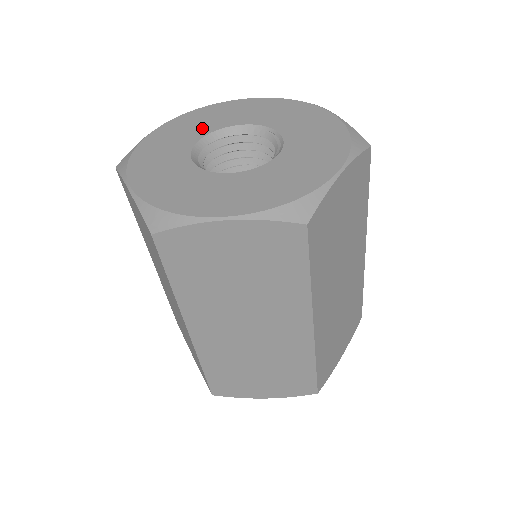
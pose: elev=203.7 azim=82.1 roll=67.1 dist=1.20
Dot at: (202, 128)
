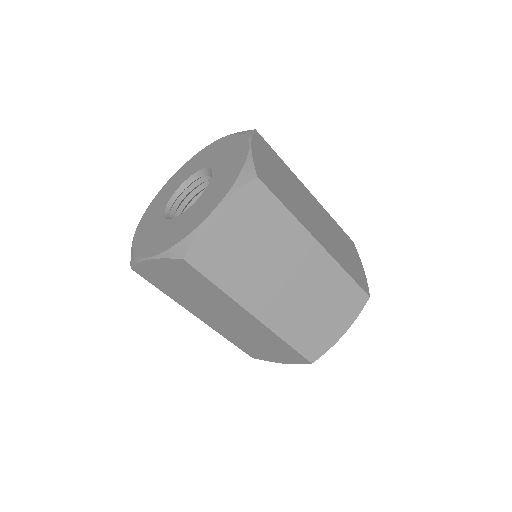
Dot at: (185, 176)
